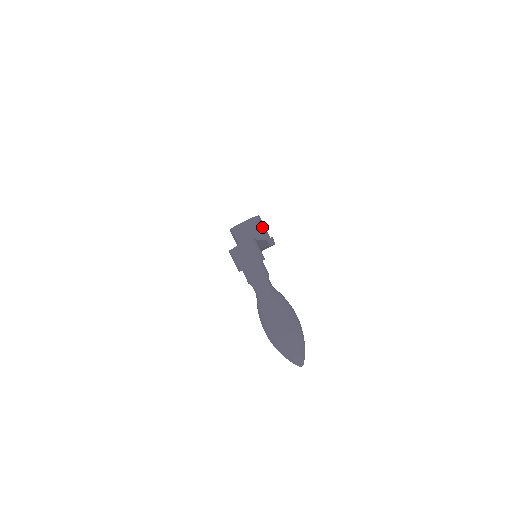
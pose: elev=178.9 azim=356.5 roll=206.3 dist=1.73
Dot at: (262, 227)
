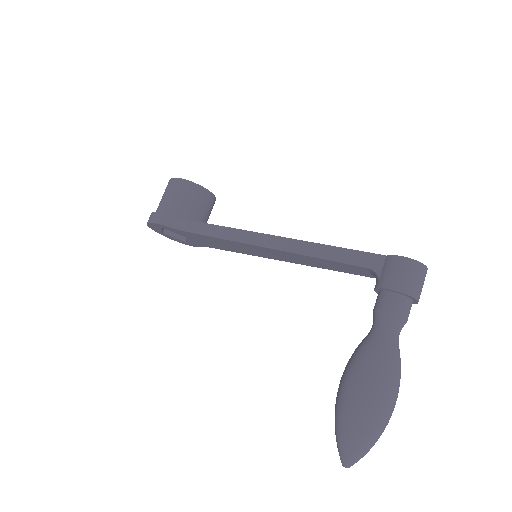
Dot at: occluded
